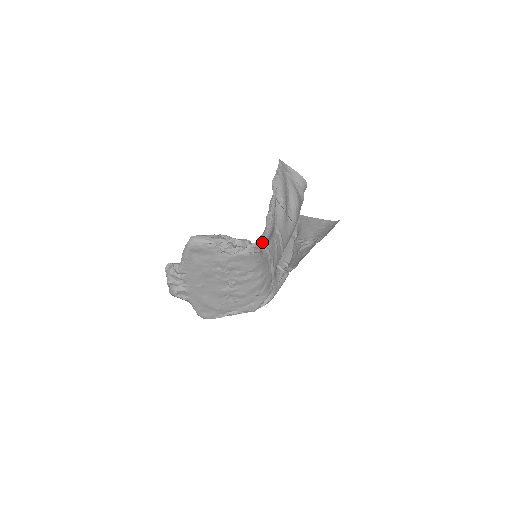
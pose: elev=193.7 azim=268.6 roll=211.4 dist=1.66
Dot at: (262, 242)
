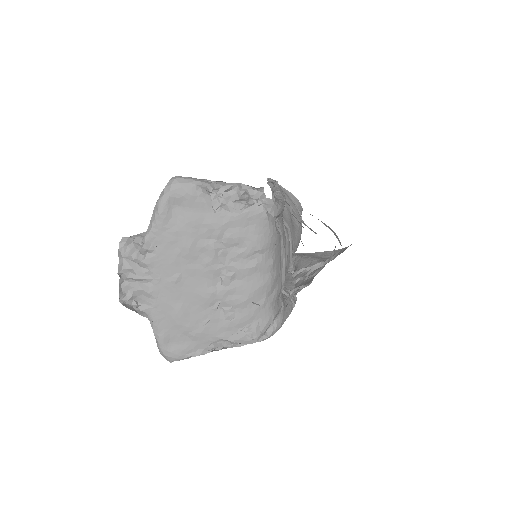
Dot at: (278, 204)
